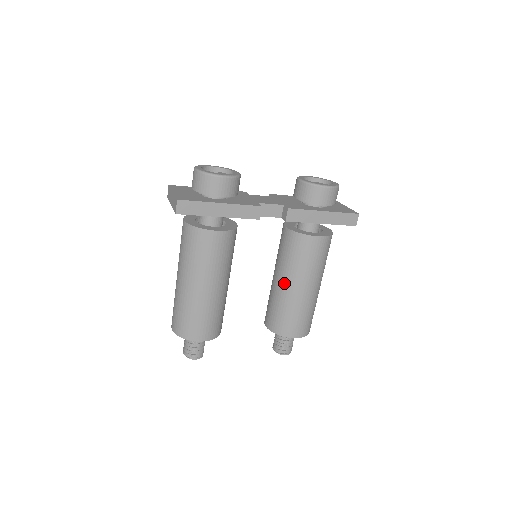
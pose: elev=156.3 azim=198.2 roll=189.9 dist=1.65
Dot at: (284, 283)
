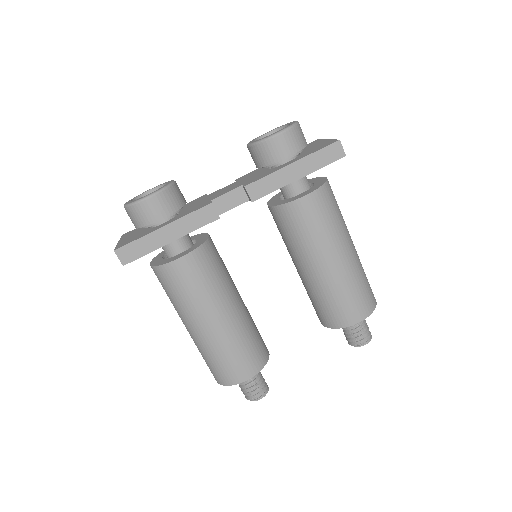
Dot at: (305, 268)
